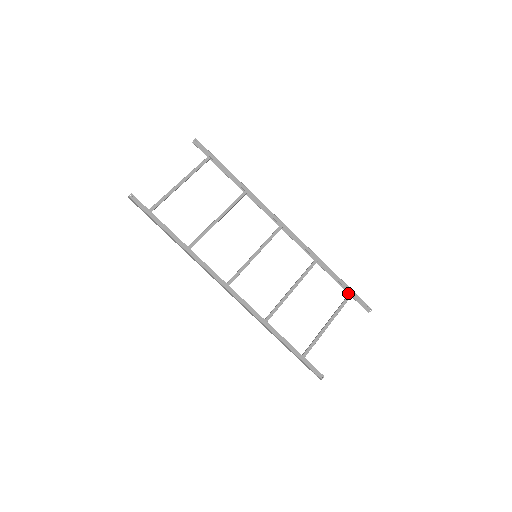
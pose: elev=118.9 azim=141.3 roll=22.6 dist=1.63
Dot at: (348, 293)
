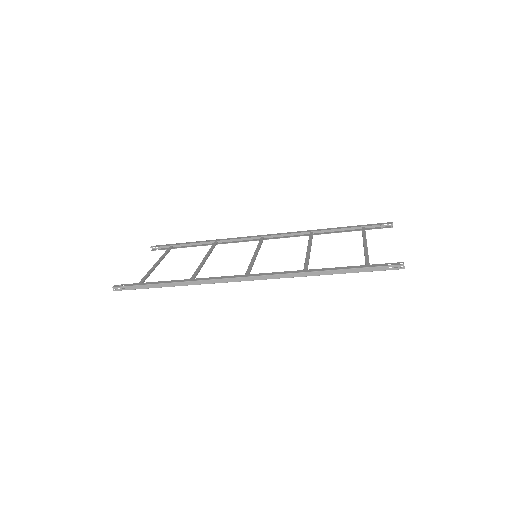
Dot at: (361, 230)
